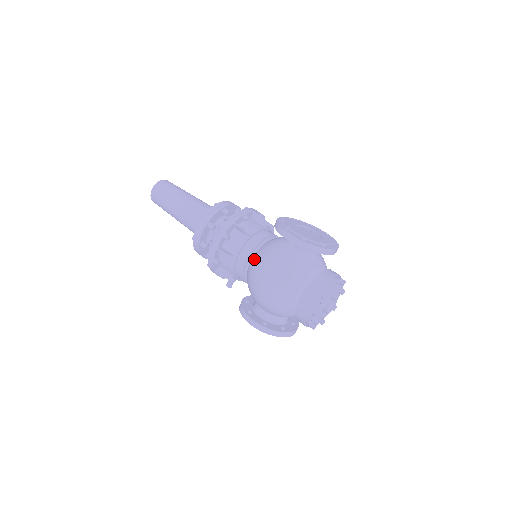
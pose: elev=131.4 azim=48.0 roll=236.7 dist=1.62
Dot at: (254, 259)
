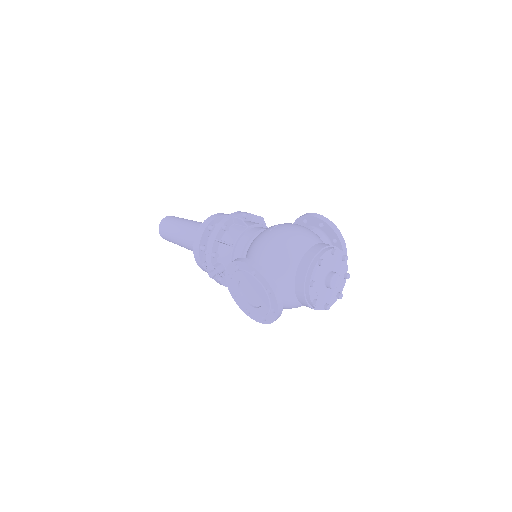
Dot at: occluded
